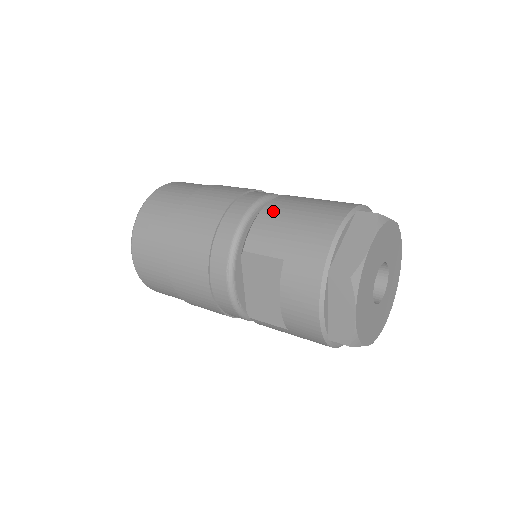
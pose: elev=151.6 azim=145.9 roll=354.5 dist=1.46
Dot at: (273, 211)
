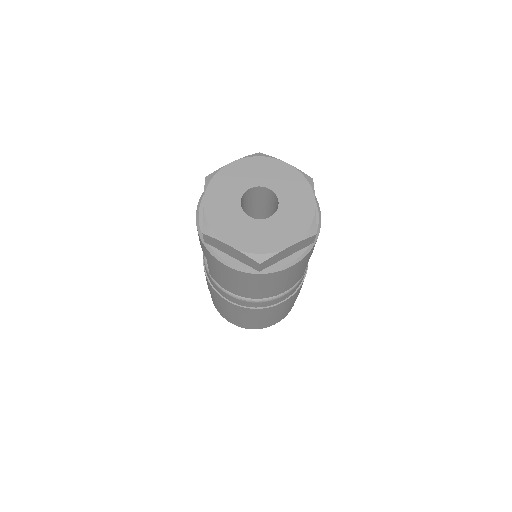
Dot at: occluded
